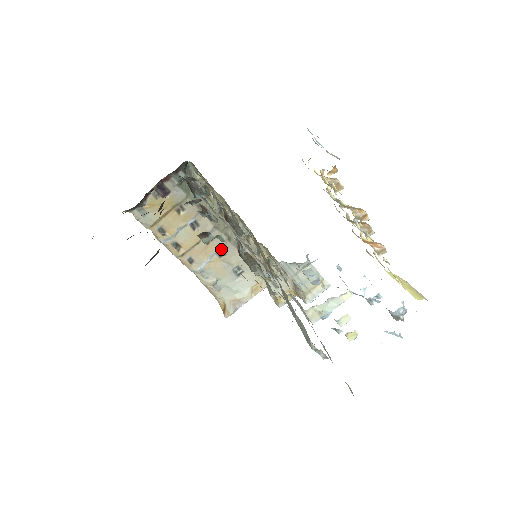
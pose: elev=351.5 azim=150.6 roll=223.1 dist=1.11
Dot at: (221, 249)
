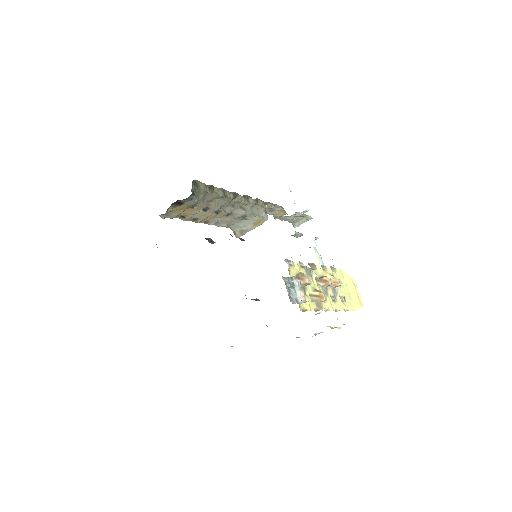
Dot at: (228, 213)
